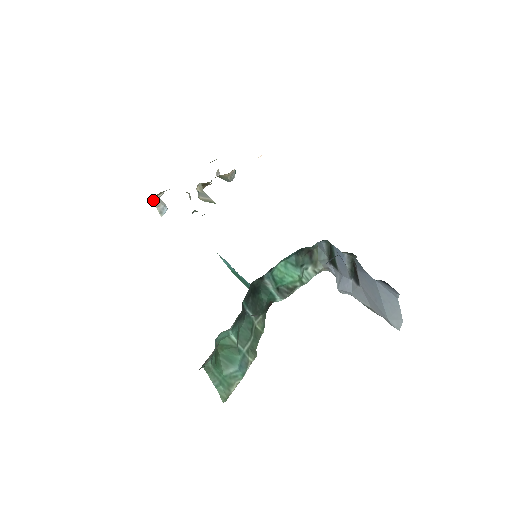
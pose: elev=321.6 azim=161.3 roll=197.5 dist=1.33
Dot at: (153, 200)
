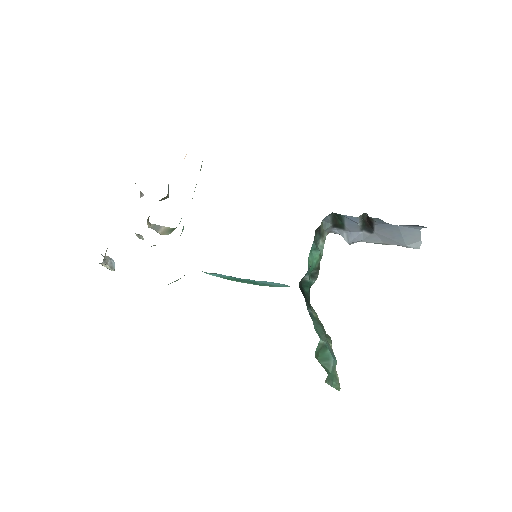
Dot at: occluded
